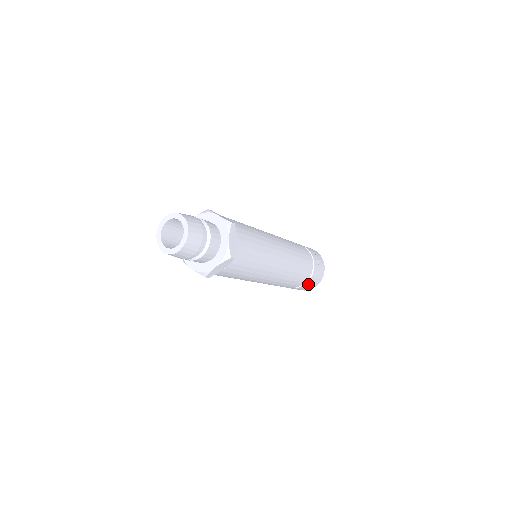
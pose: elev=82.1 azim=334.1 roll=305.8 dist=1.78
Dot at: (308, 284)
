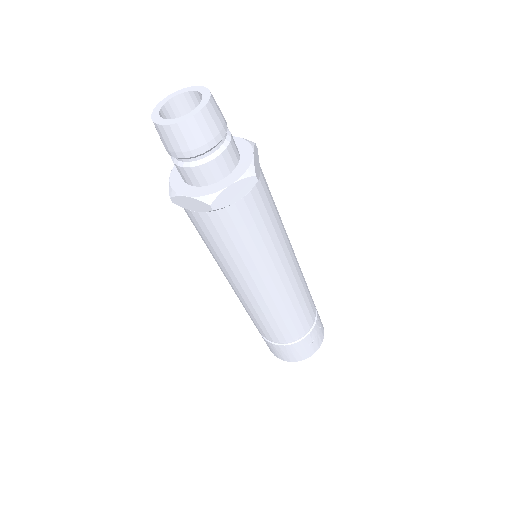
Dot at: (278, 348)
